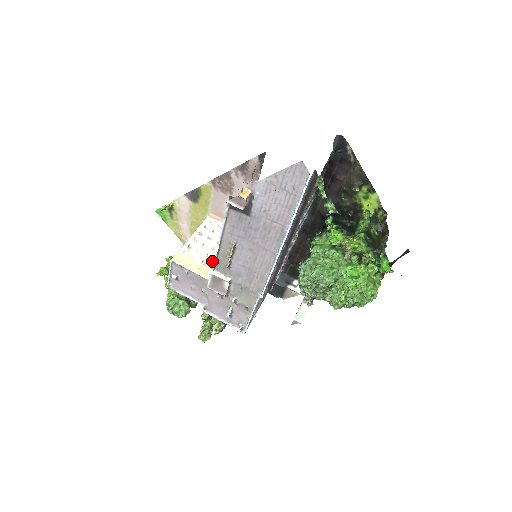
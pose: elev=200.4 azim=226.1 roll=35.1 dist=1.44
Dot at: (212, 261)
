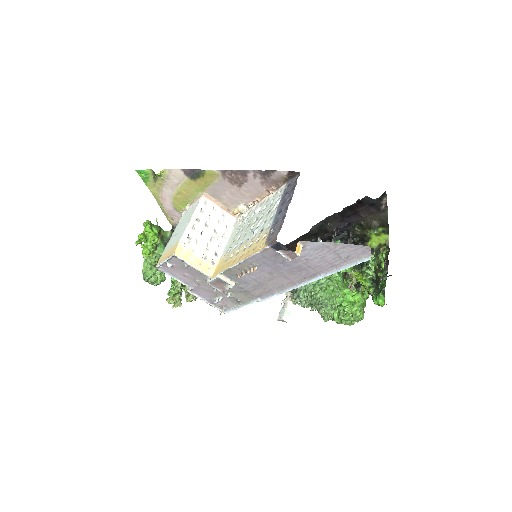
Dot at: (211, 255)
